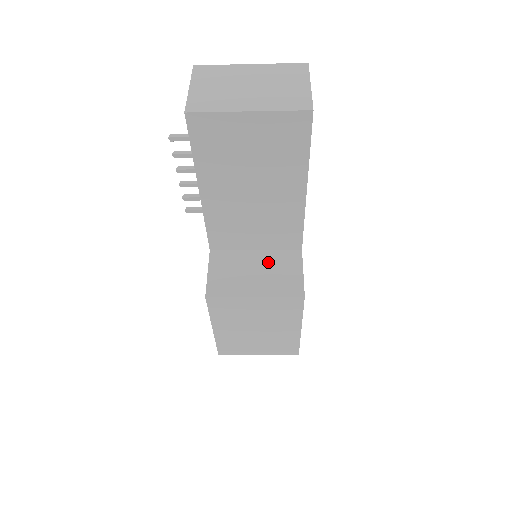
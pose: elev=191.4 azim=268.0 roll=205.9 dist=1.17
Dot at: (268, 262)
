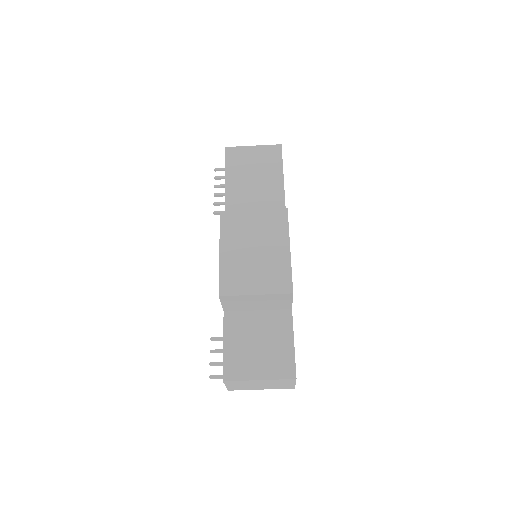
Dot at: occluded
